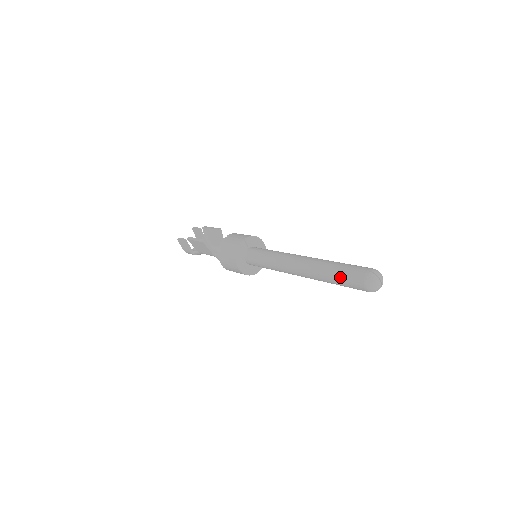
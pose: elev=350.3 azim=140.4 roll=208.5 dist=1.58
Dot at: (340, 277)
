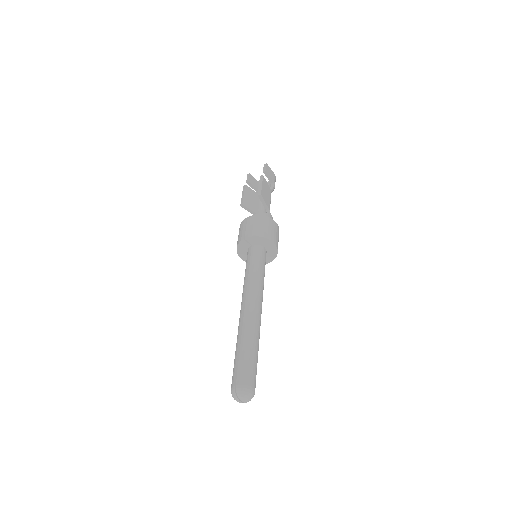
Dot at: occluded
